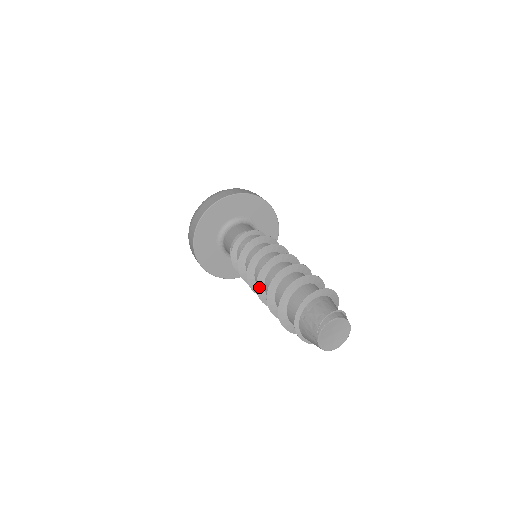
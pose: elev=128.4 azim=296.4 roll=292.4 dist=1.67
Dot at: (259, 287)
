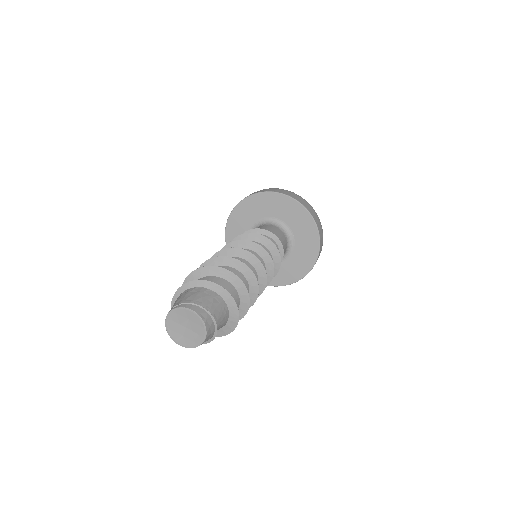
Dot at: occluded
